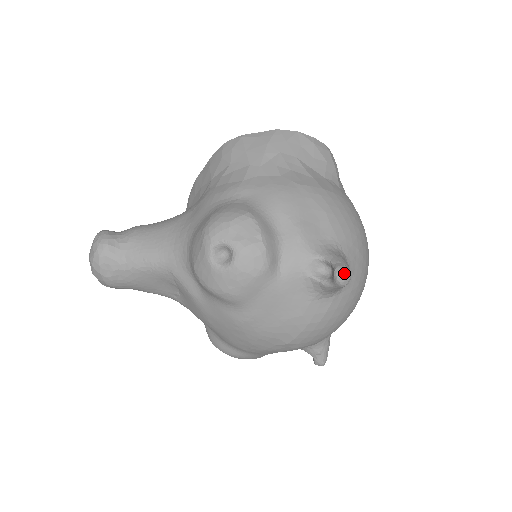
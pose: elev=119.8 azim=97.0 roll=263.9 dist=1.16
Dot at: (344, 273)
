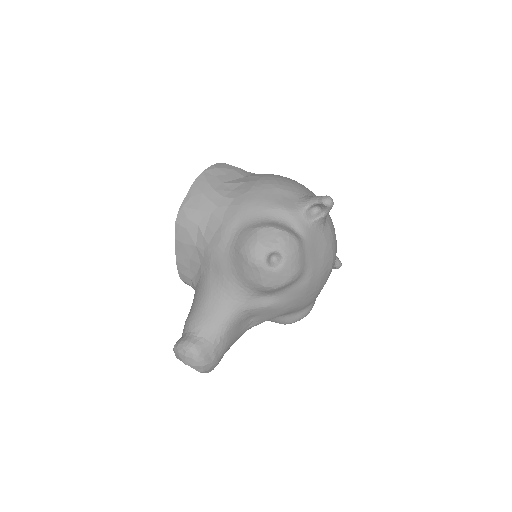
Dot at: (328, 199)
